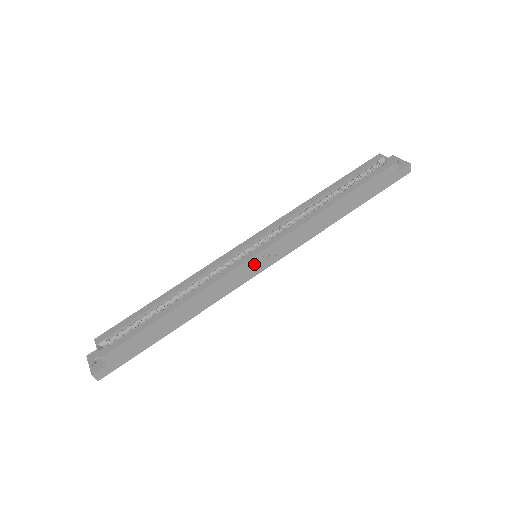
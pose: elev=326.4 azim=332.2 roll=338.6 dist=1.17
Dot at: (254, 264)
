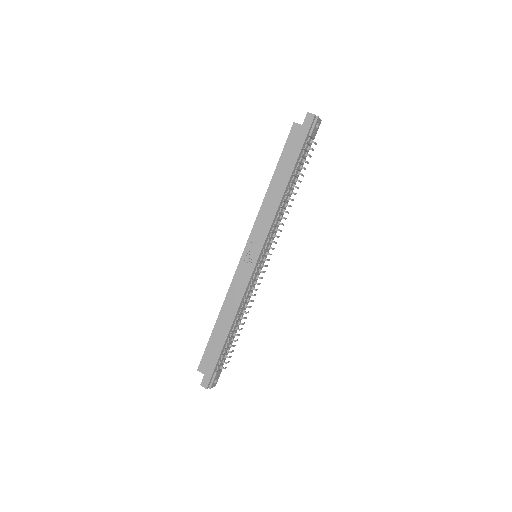
Dot at: (247, 260)
